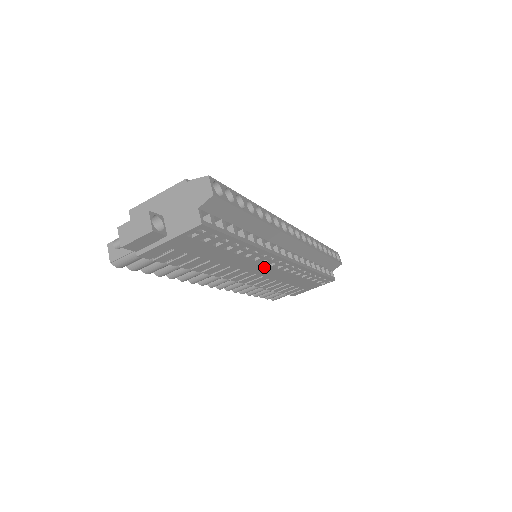
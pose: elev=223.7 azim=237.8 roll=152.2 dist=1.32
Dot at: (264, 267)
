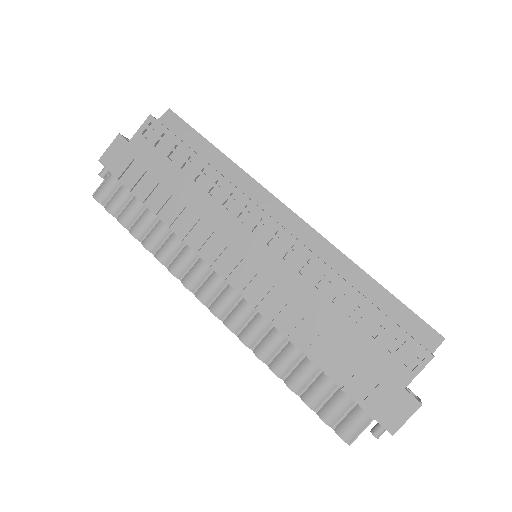
Dot at: (250, 238)
